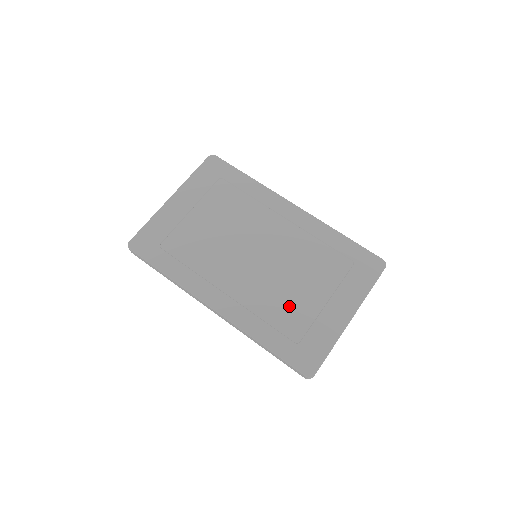
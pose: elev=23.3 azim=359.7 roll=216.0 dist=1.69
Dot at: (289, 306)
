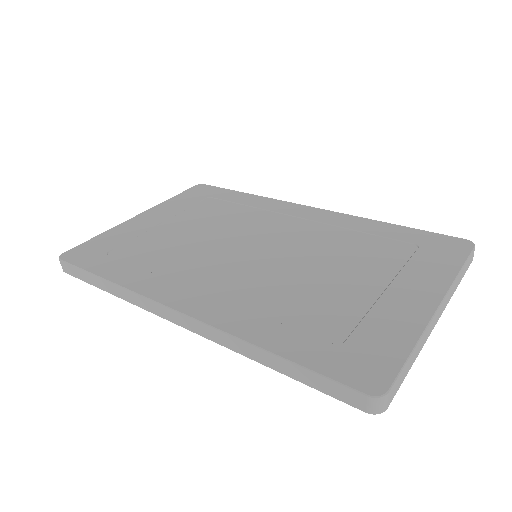
Dot at: (315, 298)
